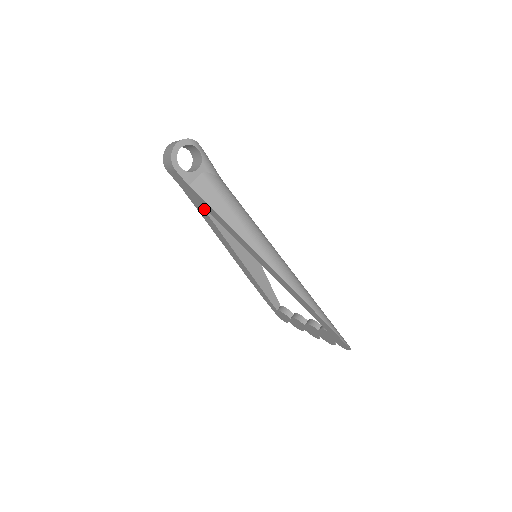
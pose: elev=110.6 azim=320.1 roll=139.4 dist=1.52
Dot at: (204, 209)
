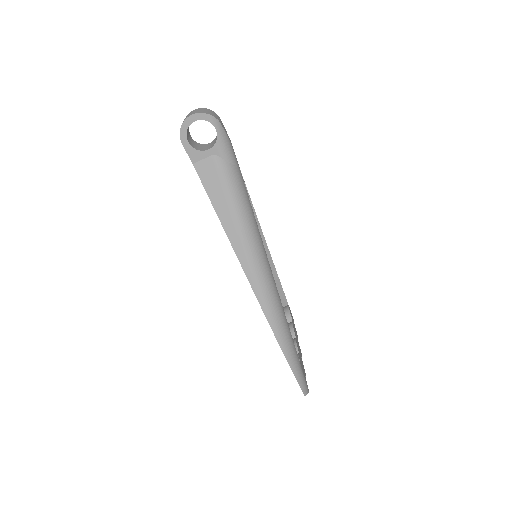
Dot at: occluded
